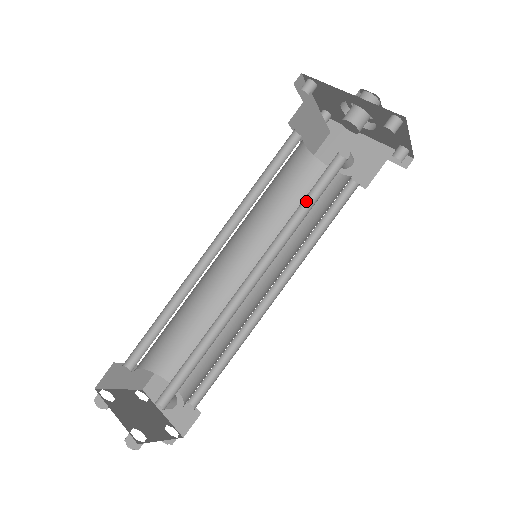
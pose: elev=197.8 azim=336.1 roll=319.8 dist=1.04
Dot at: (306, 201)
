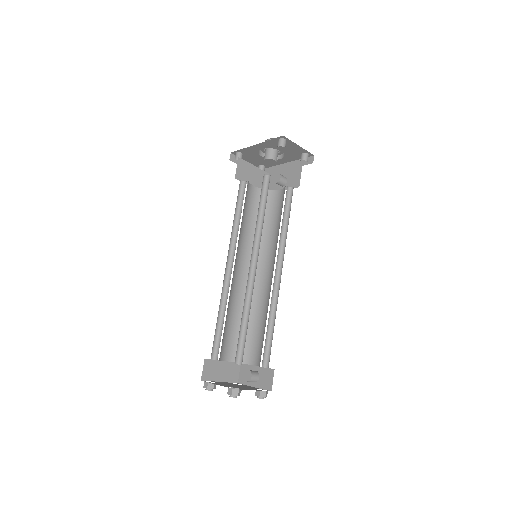
Dot at: (261, 207)
